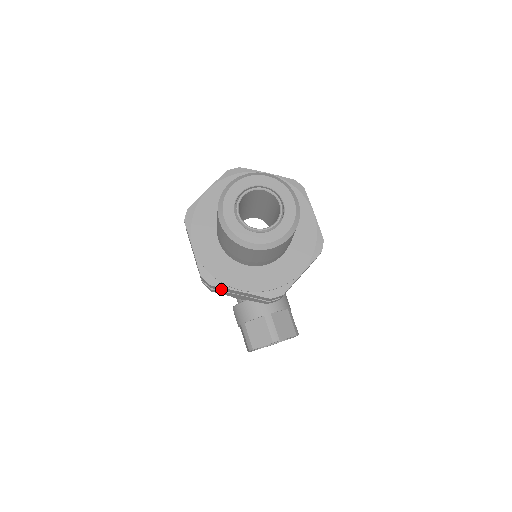
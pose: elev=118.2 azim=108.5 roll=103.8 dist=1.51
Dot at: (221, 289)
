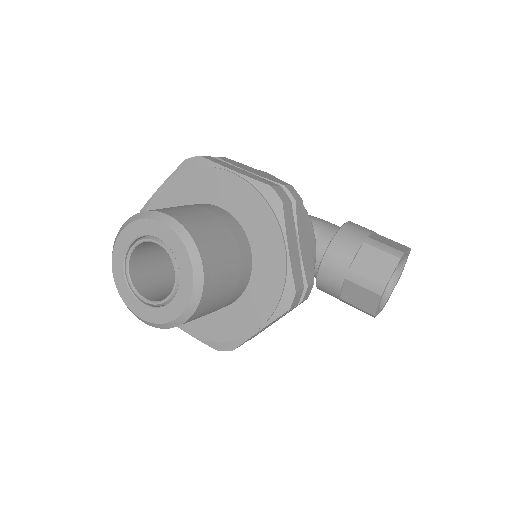
Dot at: (246, 341)
